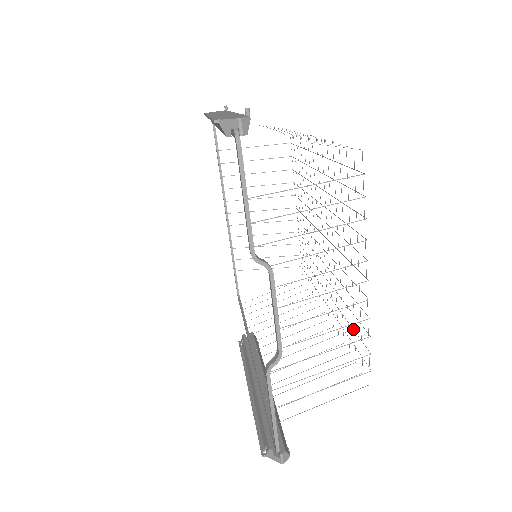
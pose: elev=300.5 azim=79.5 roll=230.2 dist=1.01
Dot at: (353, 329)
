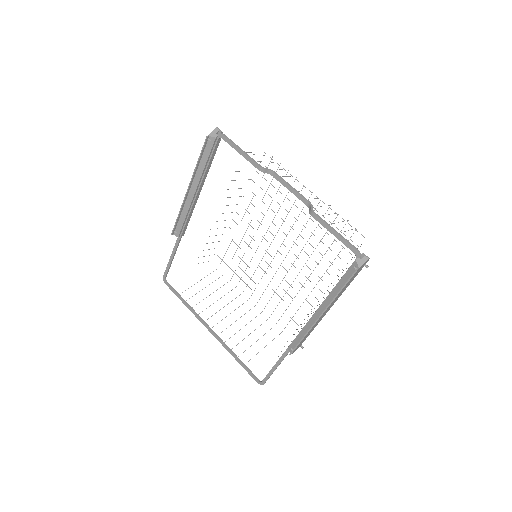
Dot at: (333, 241)
